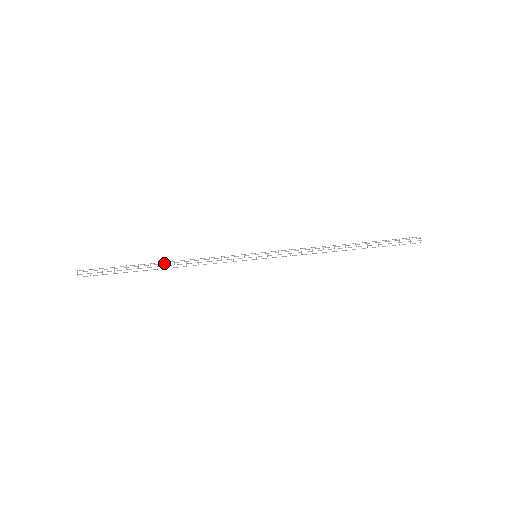
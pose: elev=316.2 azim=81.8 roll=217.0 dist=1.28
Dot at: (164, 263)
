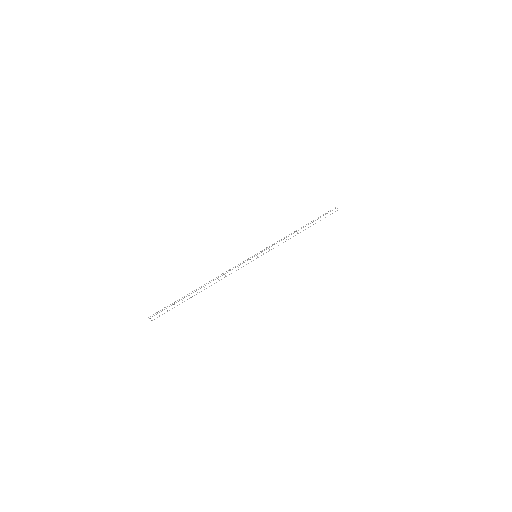
Dot at: occluded
